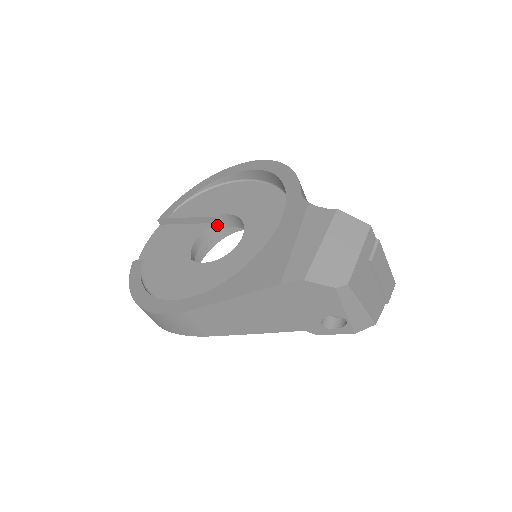
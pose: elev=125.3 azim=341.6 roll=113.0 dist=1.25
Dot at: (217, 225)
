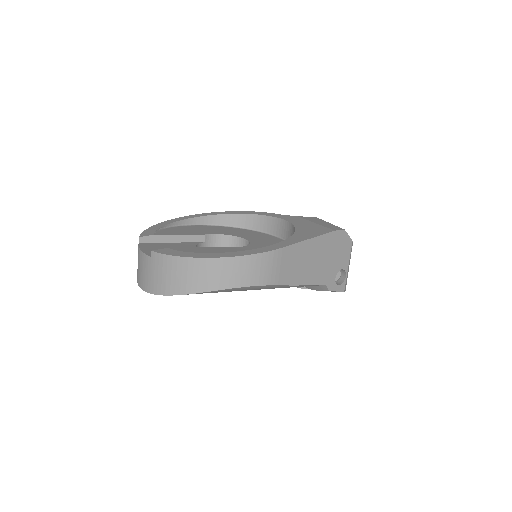
Dot at: (202, 244)
